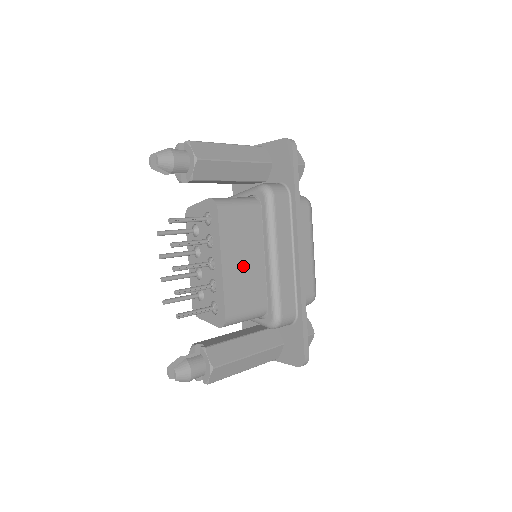
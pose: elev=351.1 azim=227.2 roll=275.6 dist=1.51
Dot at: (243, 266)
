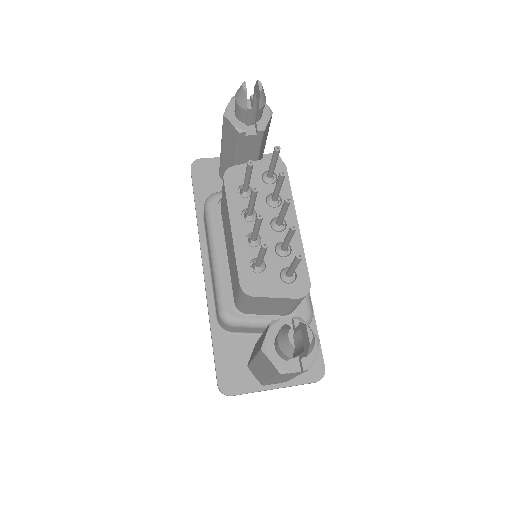
Dot at: occluded
